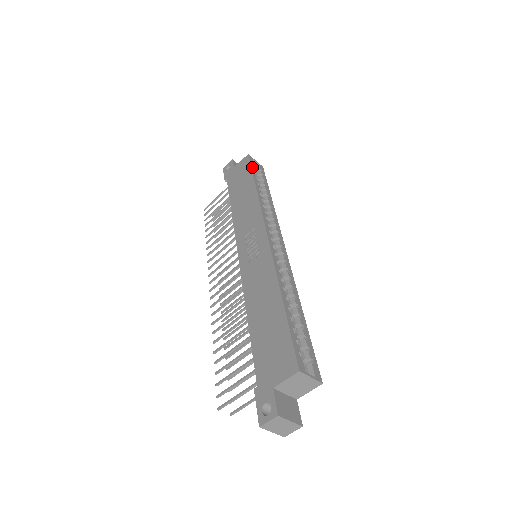
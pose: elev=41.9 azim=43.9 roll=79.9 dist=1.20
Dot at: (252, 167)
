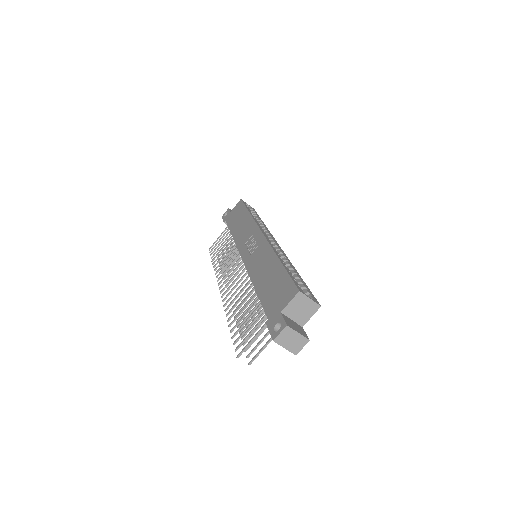
Dot at: (245, 205)
